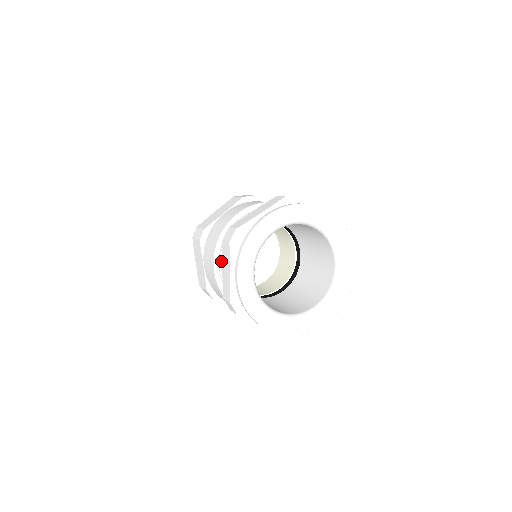
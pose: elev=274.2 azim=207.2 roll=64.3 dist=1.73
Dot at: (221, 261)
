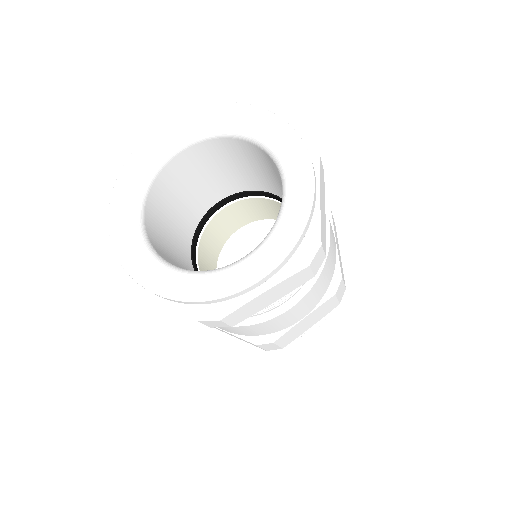
Dot at: occluded
